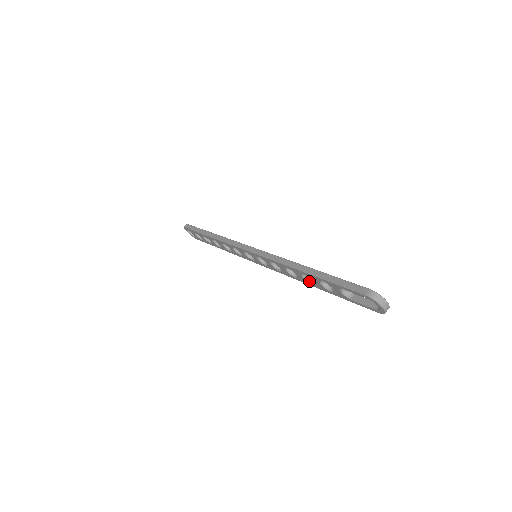
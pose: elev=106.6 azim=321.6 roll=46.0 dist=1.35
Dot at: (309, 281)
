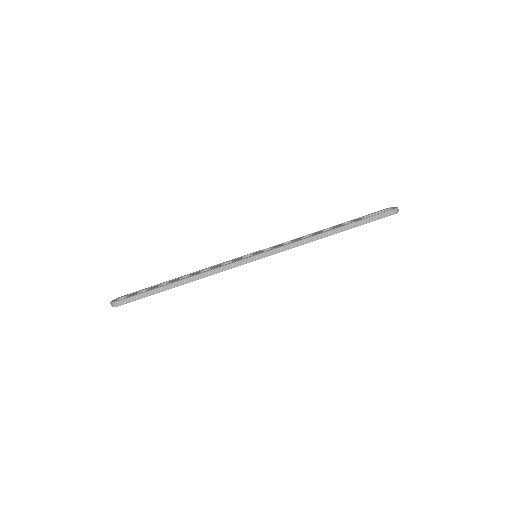
Dot at: occluded
